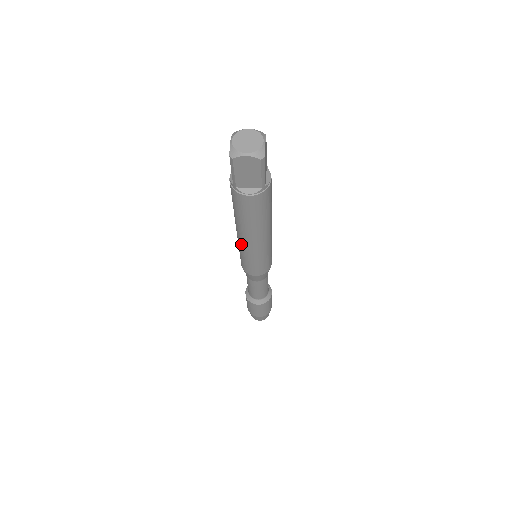
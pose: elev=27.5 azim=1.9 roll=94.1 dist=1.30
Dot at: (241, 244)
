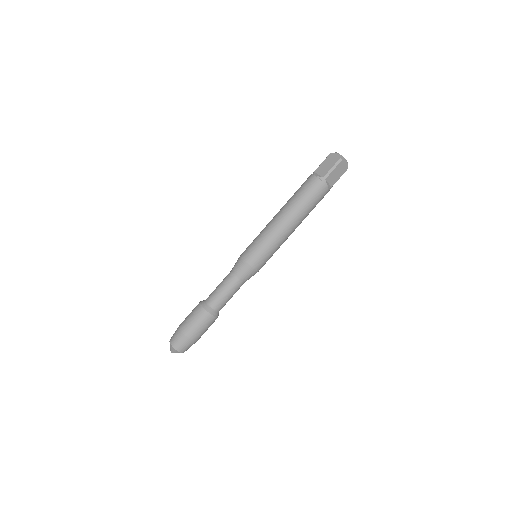
Dot at: (269, 223)
